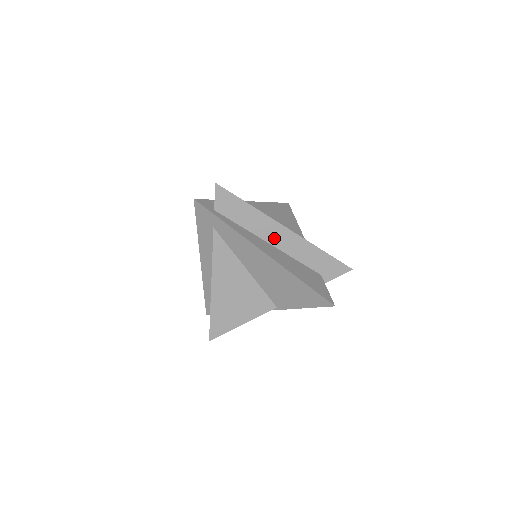
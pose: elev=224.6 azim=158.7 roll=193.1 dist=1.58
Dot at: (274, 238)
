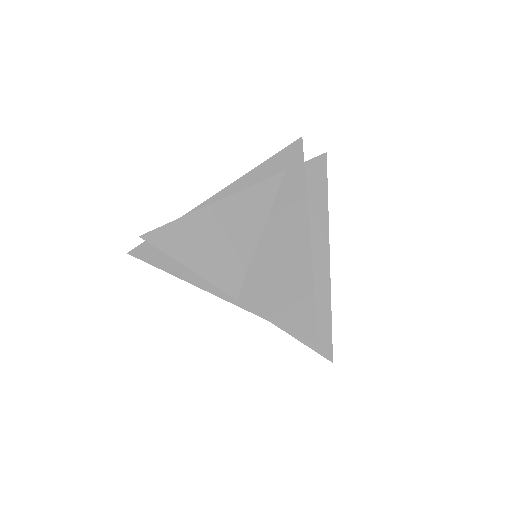
Dot at: (312, 243)
